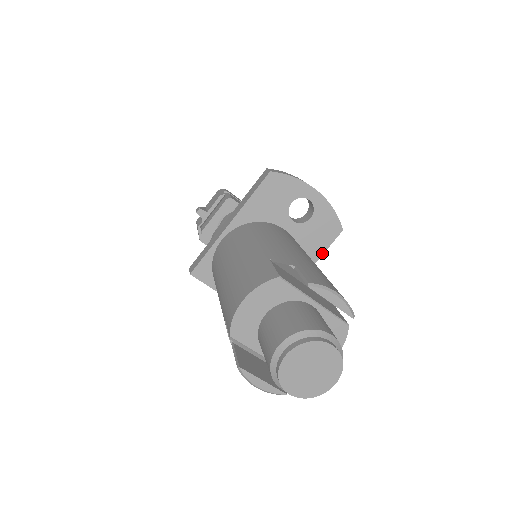
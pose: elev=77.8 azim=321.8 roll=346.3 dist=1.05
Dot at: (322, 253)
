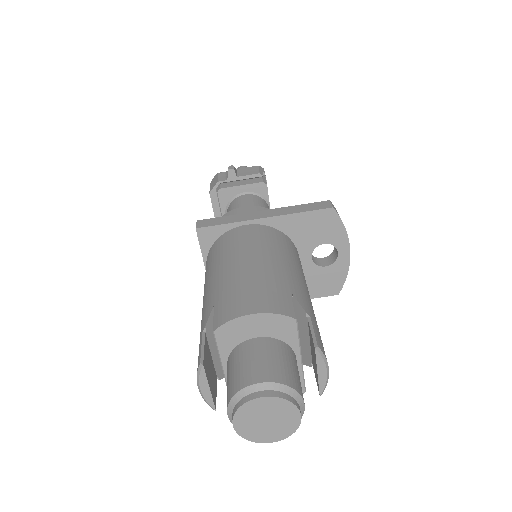
Dot at: occluded
